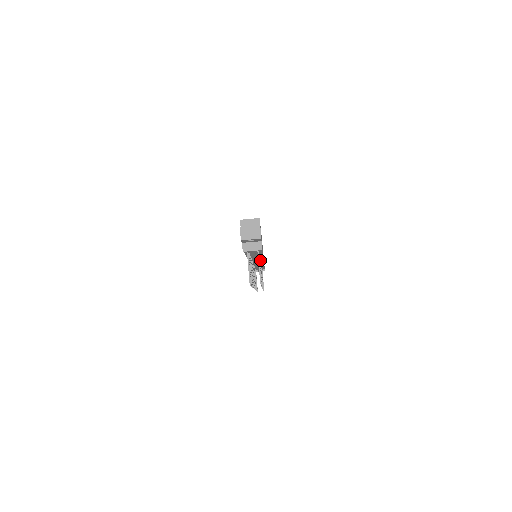
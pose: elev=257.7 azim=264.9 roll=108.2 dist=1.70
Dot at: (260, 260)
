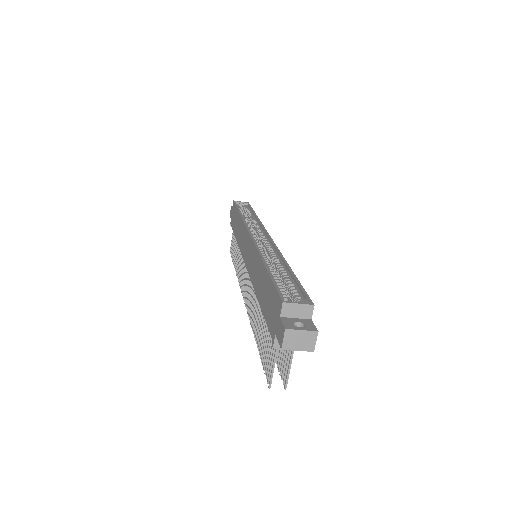
Dot at: occluded
